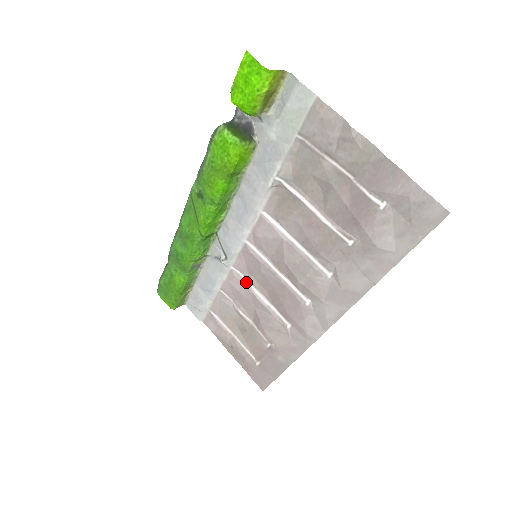
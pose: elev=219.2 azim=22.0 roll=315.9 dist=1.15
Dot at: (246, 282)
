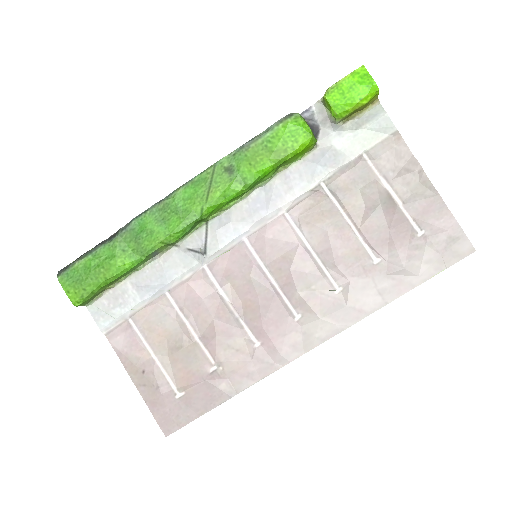
Dot at: (216, 287)
